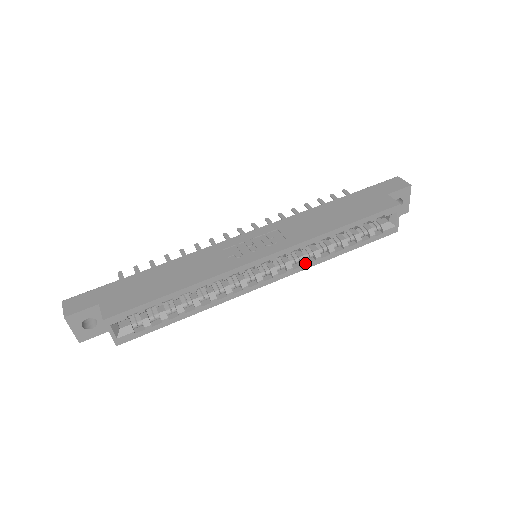
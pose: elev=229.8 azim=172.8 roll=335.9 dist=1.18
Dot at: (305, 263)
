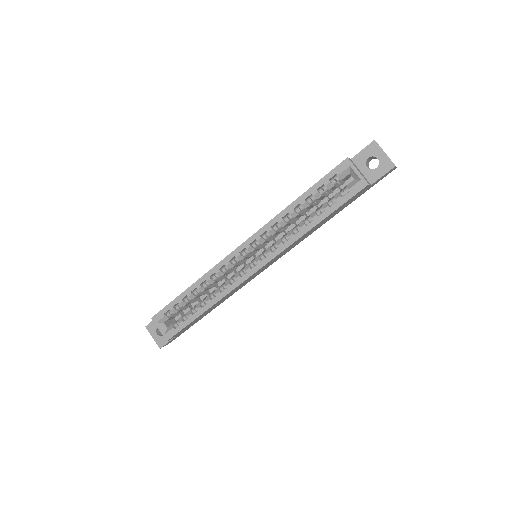
Dot at: (281, 244)
